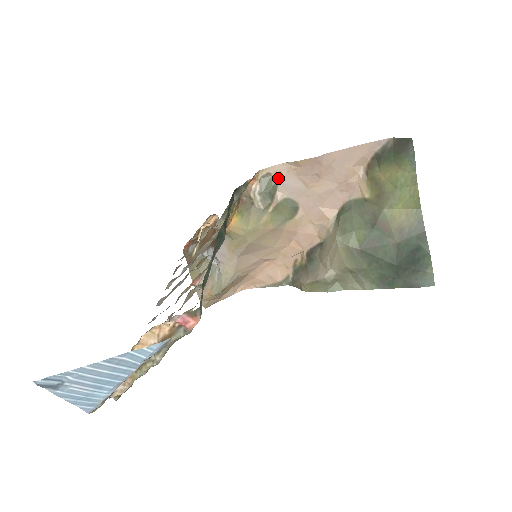
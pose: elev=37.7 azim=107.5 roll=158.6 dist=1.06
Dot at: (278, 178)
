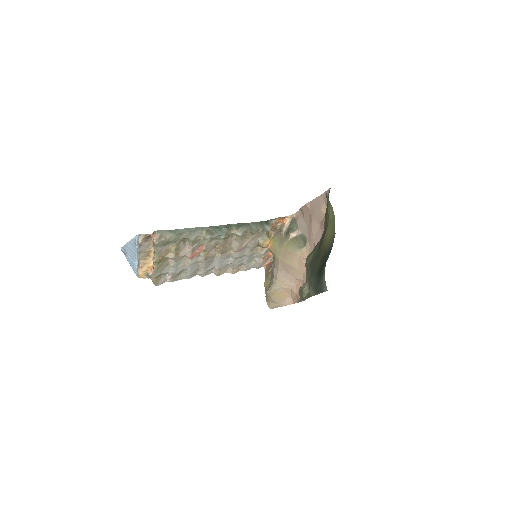
Dot at: (297, 220)
